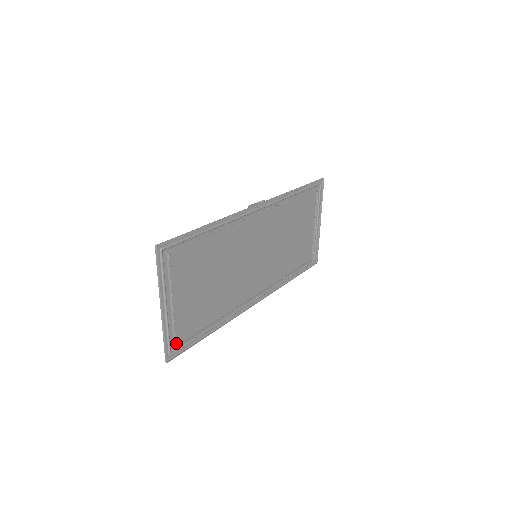
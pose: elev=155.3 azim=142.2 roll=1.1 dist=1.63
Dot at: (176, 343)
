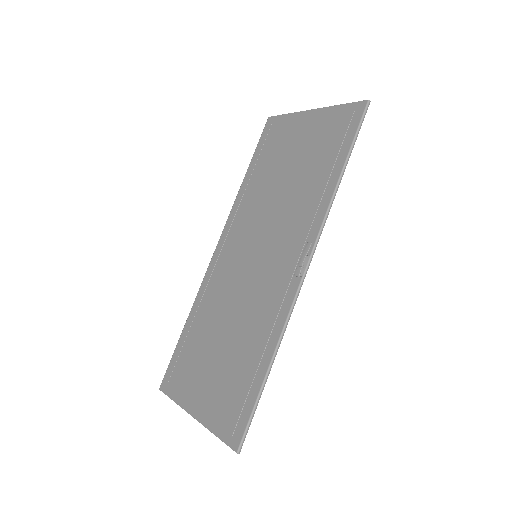
Dot at: (175, 382)
